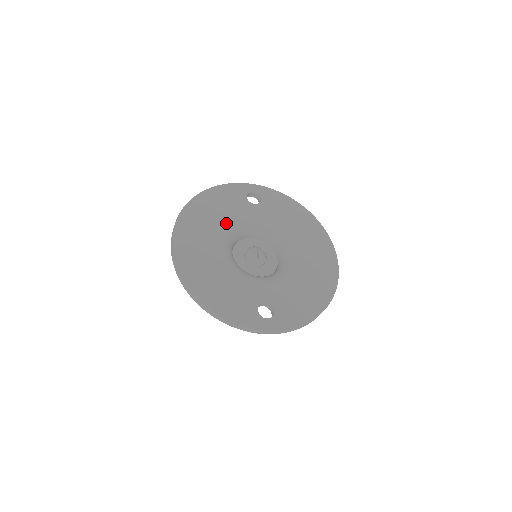
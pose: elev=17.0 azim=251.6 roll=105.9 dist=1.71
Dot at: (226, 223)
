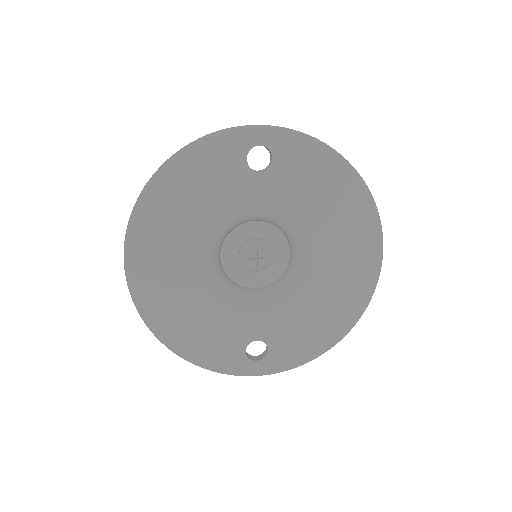
Dot at: (208, 220)
